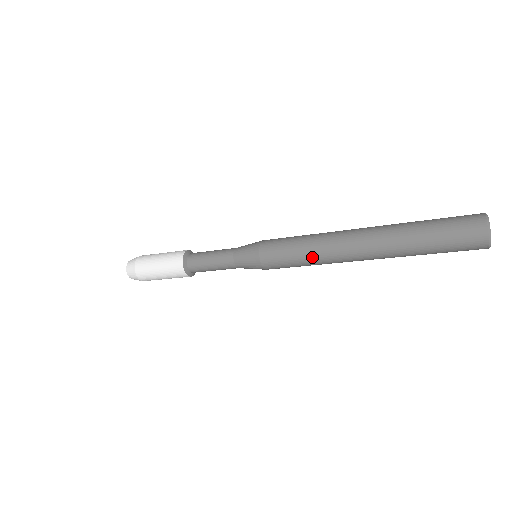
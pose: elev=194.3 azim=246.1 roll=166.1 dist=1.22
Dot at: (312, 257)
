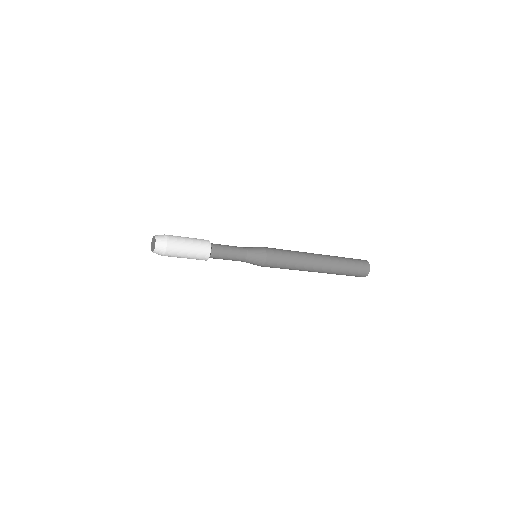
Dot at: (296, 263)
